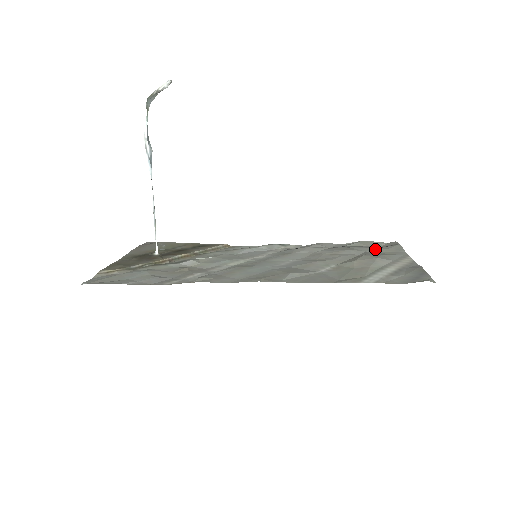
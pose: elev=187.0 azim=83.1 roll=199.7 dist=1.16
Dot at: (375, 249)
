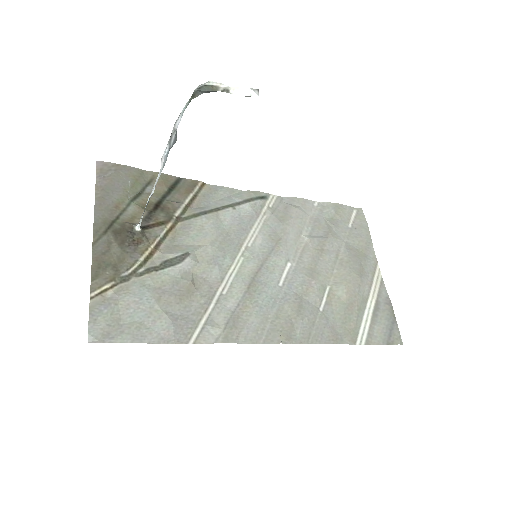
Dot at: (350, 235)
